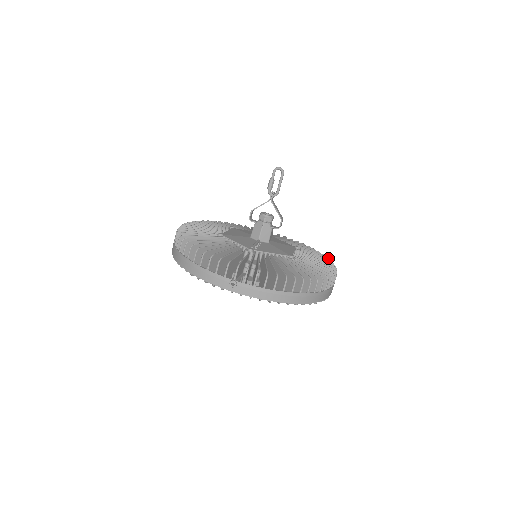
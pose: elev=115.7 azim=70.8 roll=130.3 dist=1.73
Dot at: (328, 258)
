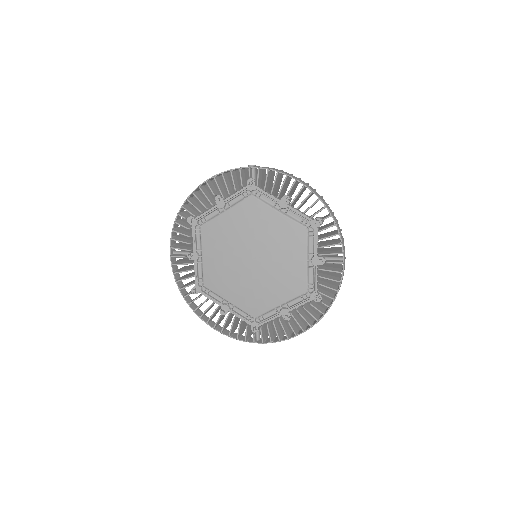
Dot at: occluded
